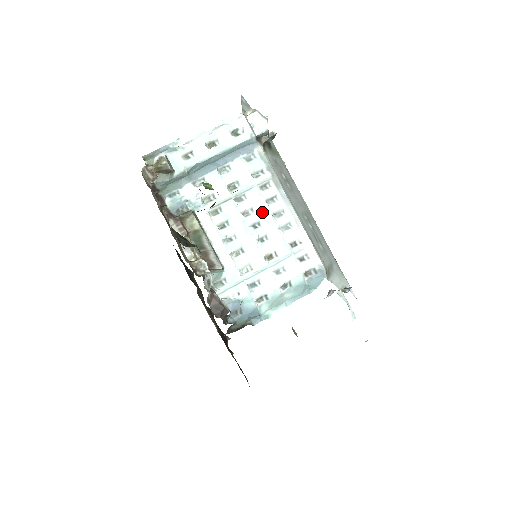
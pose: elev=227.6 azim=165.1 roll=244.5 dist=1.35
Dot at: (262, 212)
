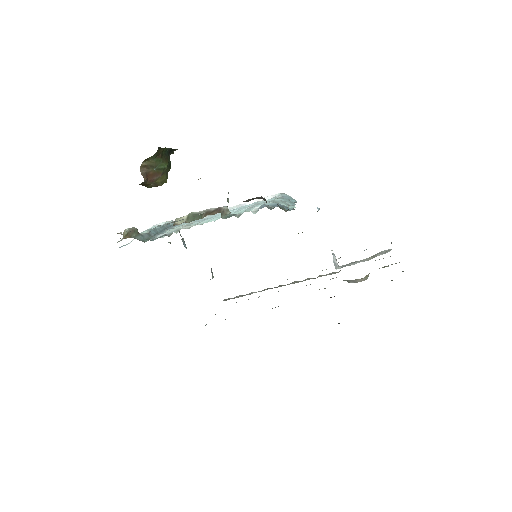
Dot at: (216, 215)
